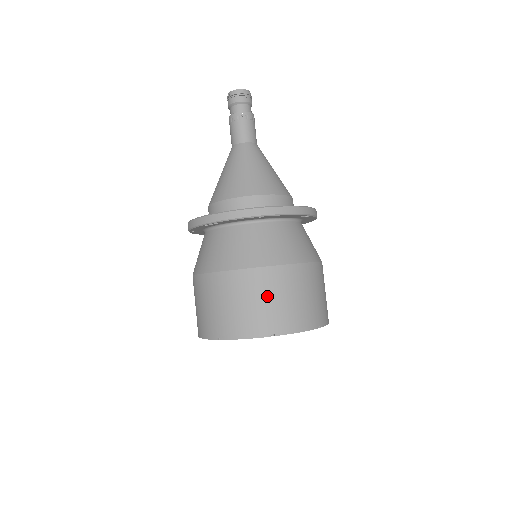
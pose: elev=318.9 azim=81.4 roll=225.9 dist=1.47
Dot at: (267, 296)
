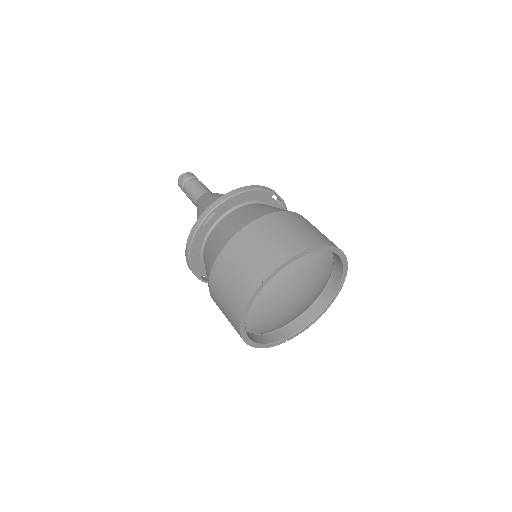
Dot at: (285, 228)
